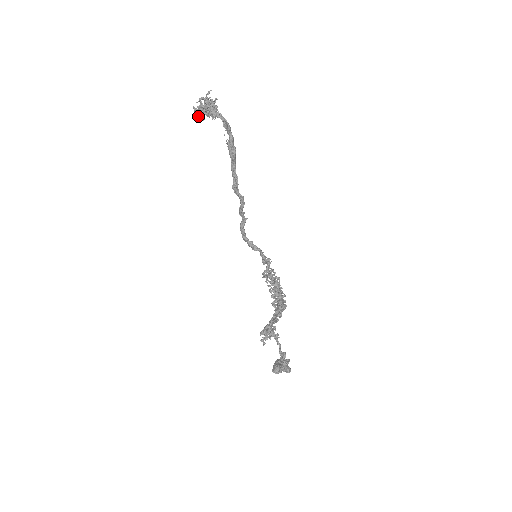
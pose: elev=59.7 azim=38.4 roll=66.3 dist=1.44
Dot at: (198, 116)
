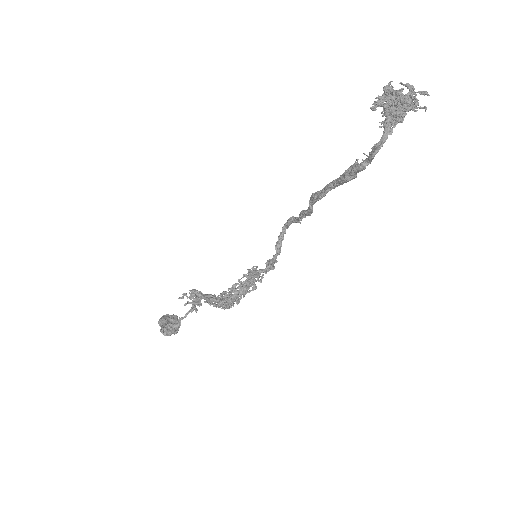
Dot at: (377, 97)
